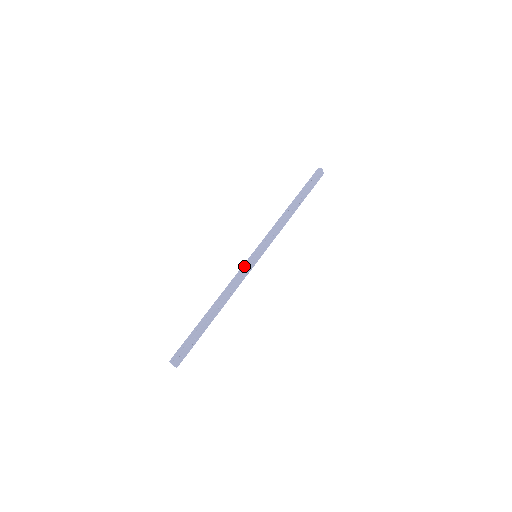
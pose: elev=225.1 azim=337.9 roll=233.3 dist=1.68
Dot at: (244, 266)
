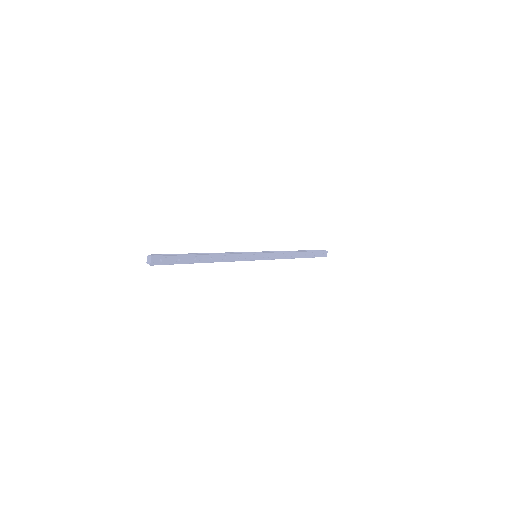
Dot at: (245, 253)
